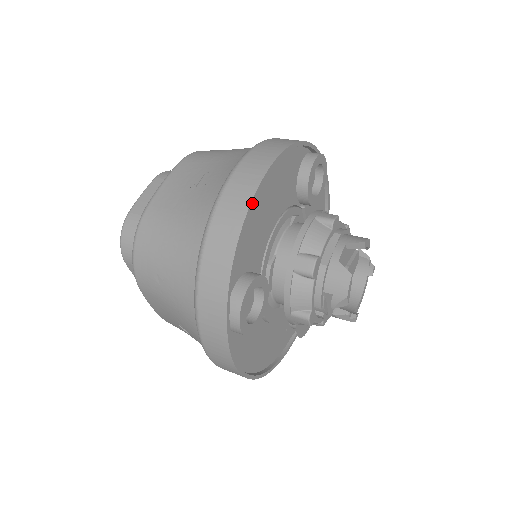
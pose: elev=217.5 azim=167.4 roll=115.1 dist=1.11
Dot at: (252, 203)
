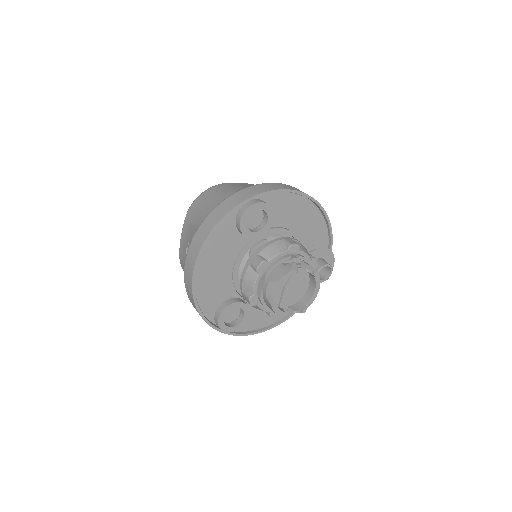
Dot at: (193, 288)
